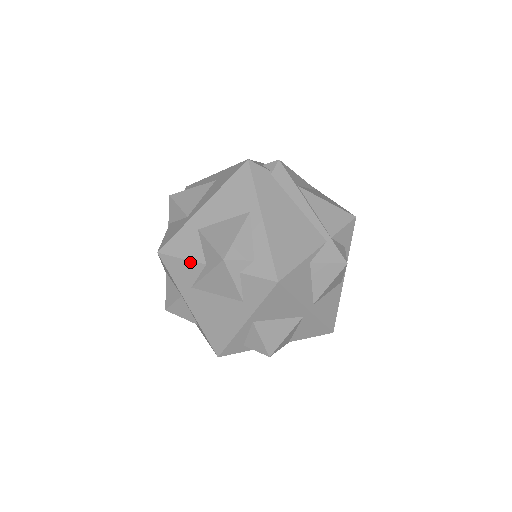
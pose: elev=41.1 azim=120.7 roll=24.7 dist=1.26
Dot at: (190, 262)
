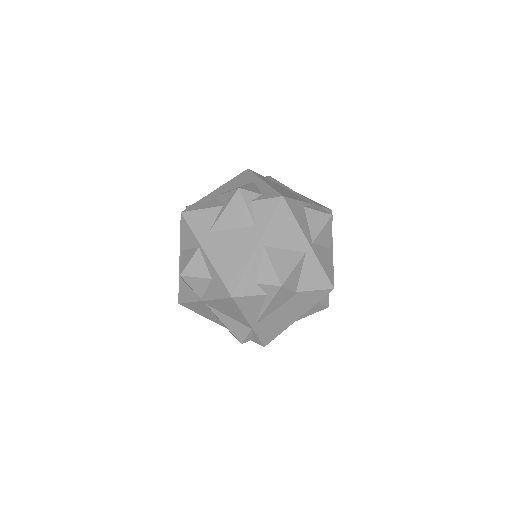
Dot at: (209, 209)
